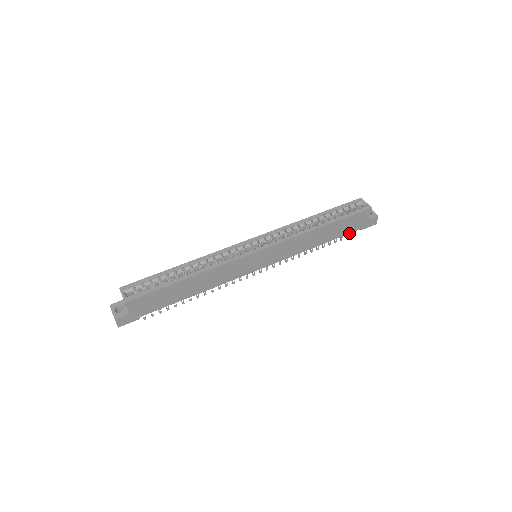
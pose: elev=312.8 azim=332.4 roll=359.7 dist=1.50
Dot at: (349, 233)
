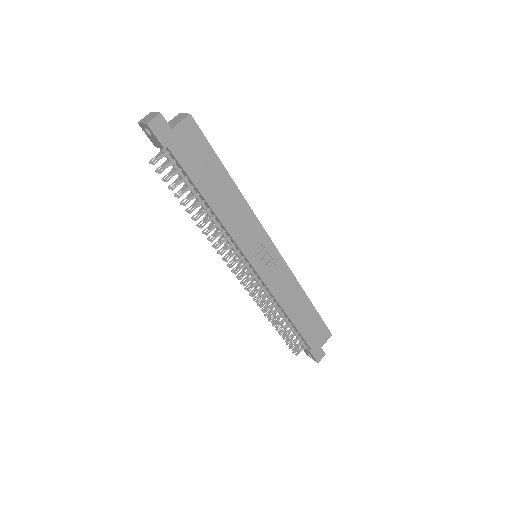
Dot at: (305, 340)
